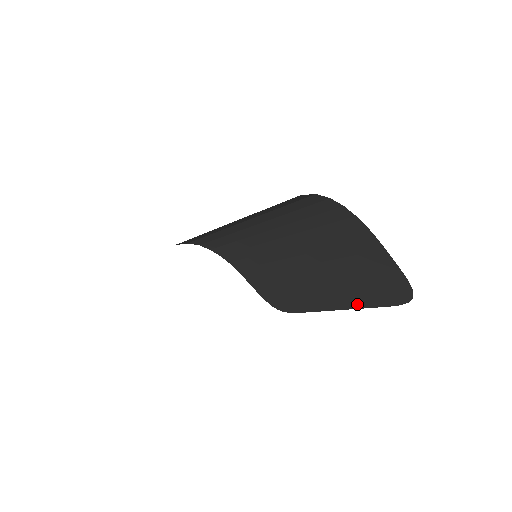
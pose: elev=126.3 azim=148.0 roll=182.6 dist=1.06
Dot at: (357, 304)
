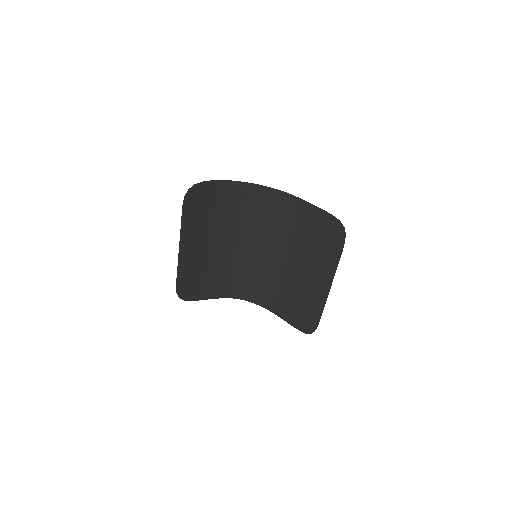
Dot at: (332, 268)
